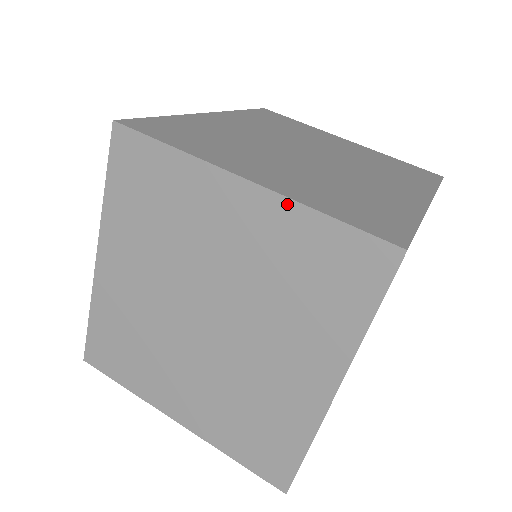
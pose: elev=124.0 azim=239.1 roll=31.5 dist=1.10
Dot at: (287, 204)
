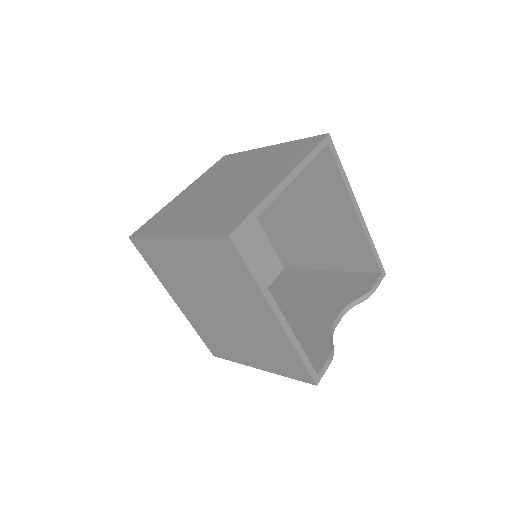
Dot at: (285, 143)
